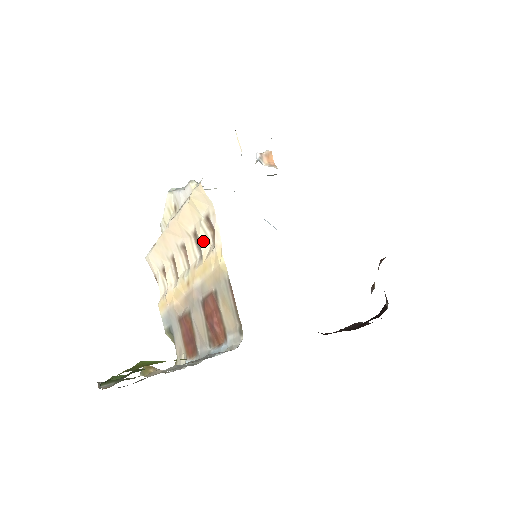
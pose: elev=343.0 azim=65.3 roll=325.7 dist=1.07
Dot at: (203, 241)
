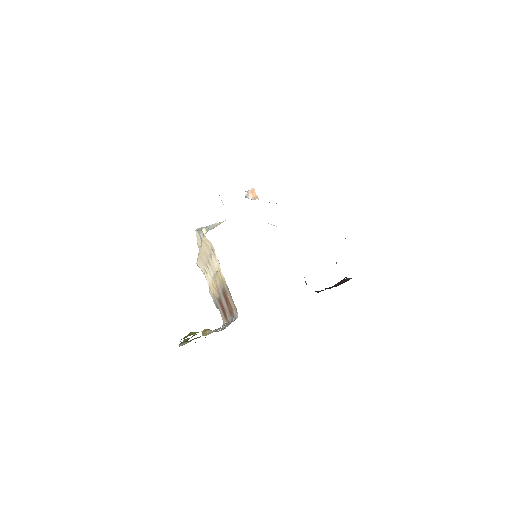
Dot at: (215, 262)
